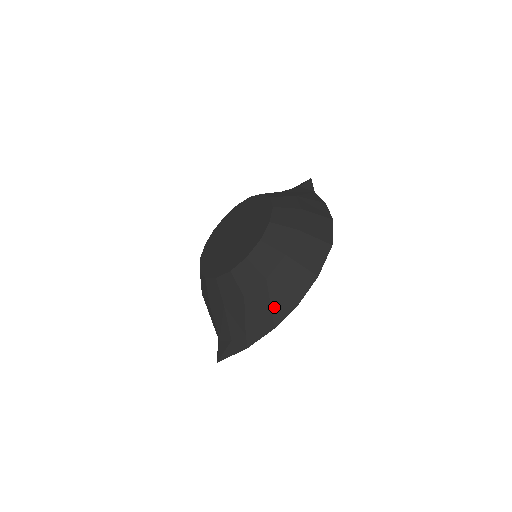
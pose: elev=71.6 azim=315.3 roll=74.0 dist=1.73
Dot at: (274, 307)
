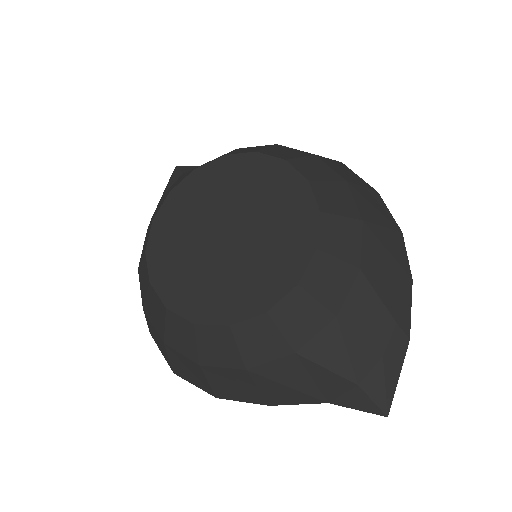
Dot at: (393, 252)
